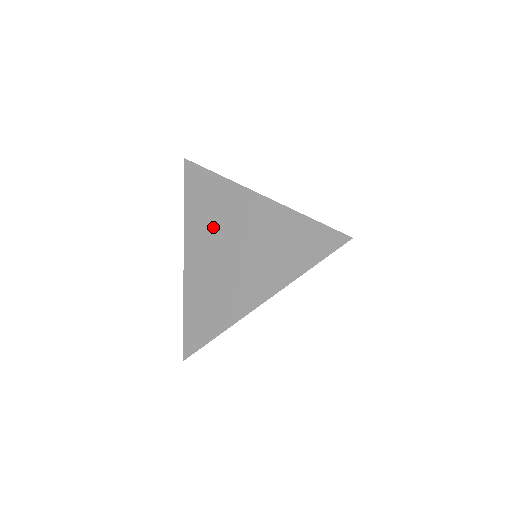
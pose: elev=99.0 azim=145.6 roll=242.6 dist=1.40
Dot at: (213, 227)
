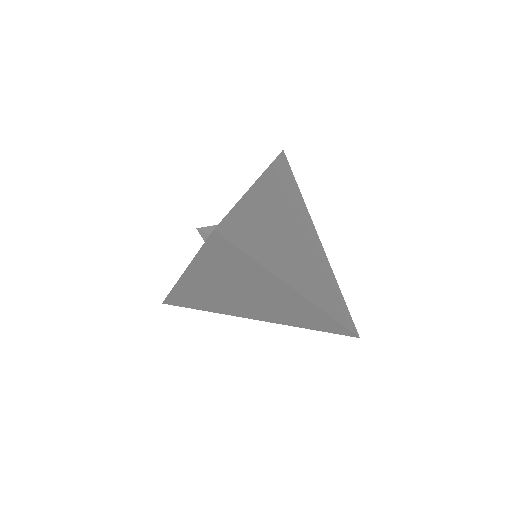
Dot at: (232, 282)
